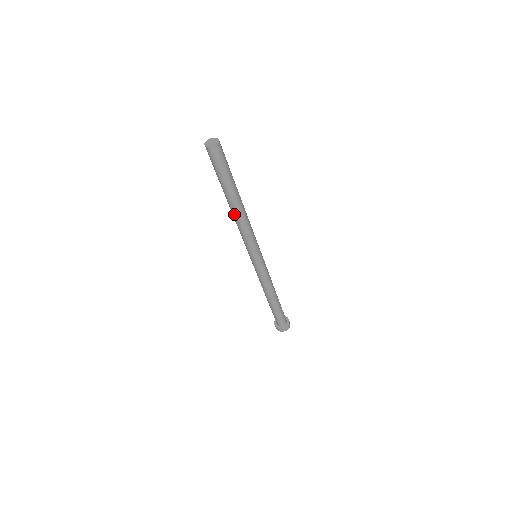
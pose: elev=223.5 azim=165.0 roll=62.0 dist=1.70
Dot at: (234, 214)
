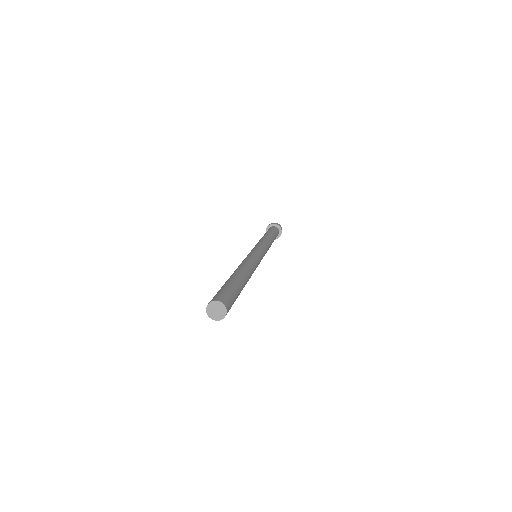
Dot at: occluded
